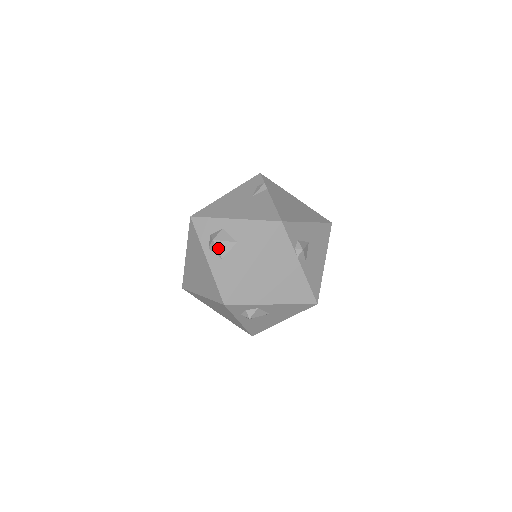
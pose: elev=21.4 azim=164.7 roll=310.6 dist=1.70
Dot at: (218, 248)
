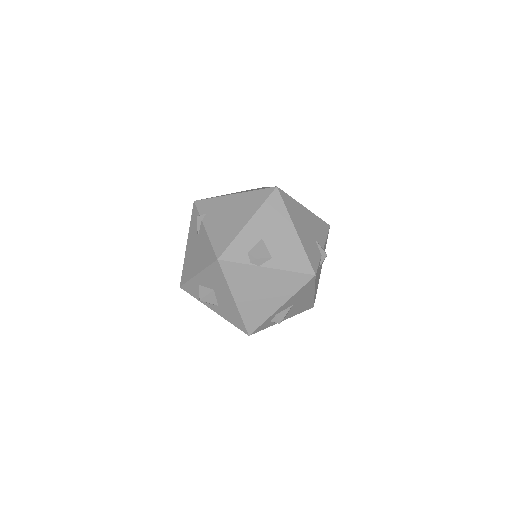
Dot at: (208, 302)
